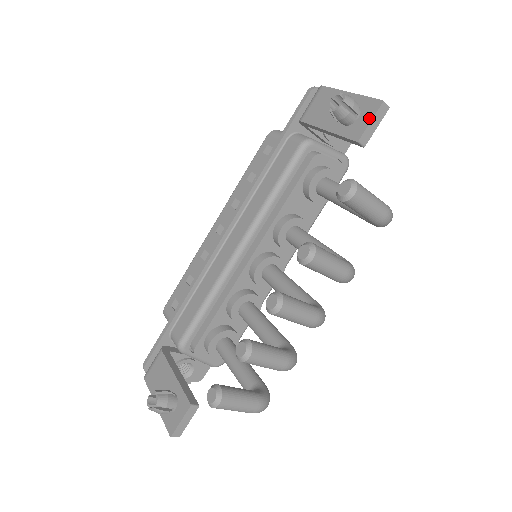
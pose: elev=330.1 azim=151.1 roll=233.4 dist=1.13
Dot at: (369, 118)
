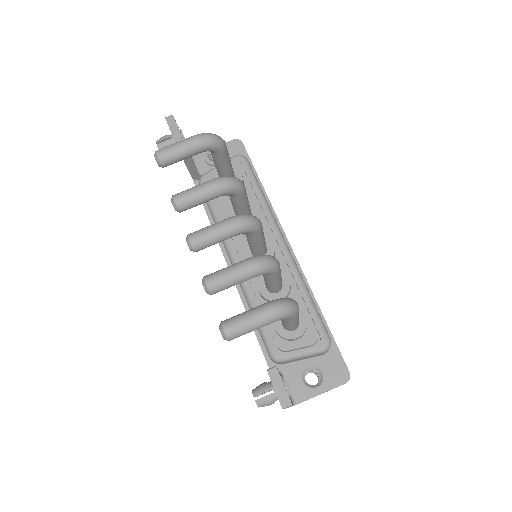
Dot at: (170, 130)
